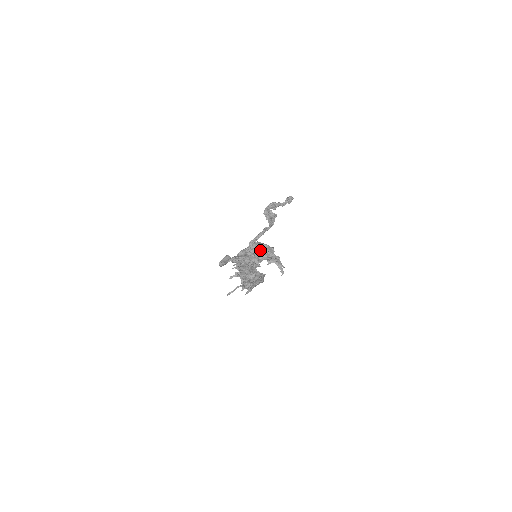
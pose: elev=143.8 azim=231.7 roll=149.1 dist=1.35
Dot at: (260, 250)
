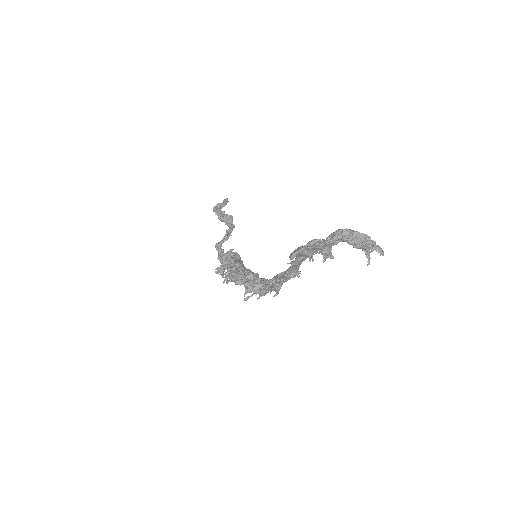
Dot at: (357, 237)
